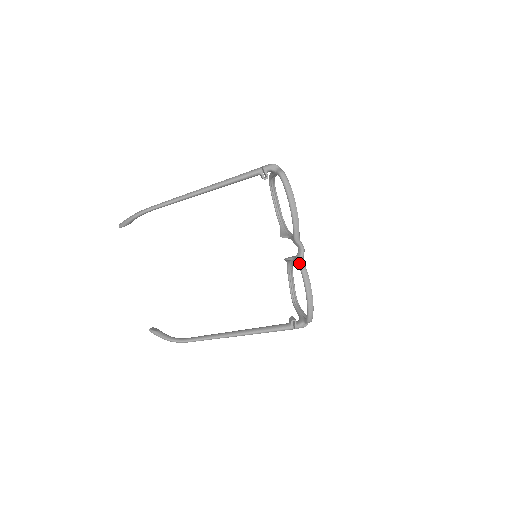
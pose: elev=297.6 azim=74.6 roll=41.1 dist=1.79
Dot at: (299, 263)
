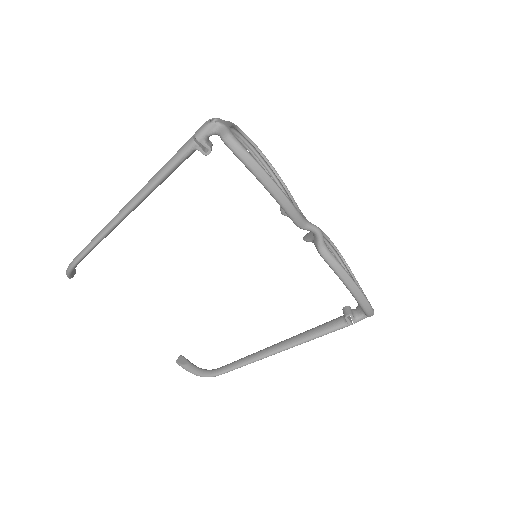
Dot at: (320, 255)
